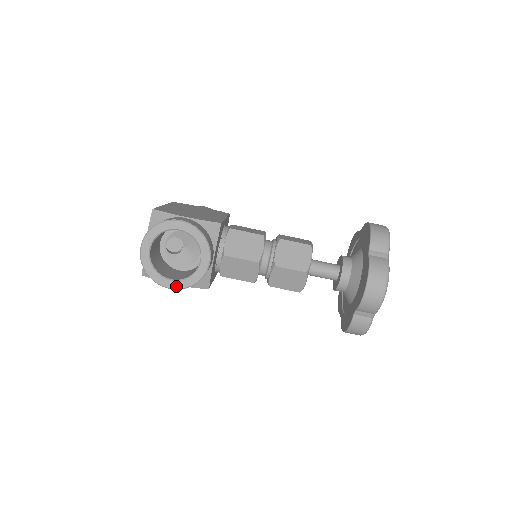
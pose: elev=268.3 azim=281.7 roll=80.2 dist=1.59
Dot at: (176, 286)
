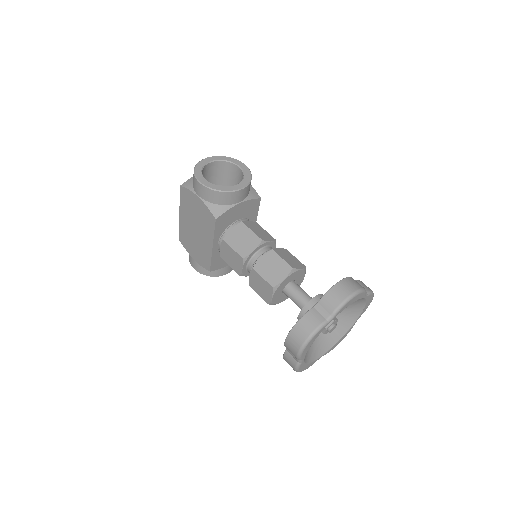
Dot at: (206, 184)
